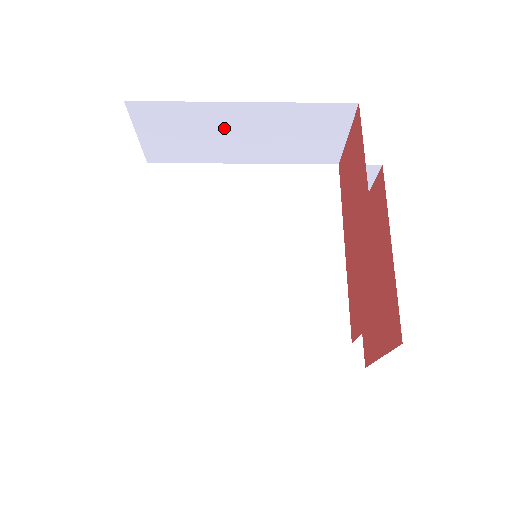
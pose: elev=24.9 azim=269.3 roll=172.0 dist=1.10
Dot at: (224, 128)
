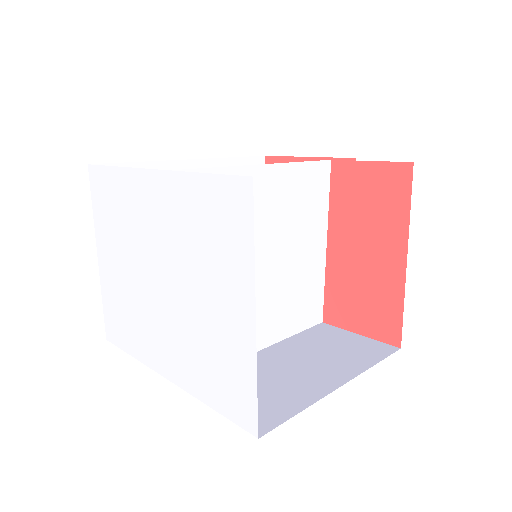
Dot at: occluded
